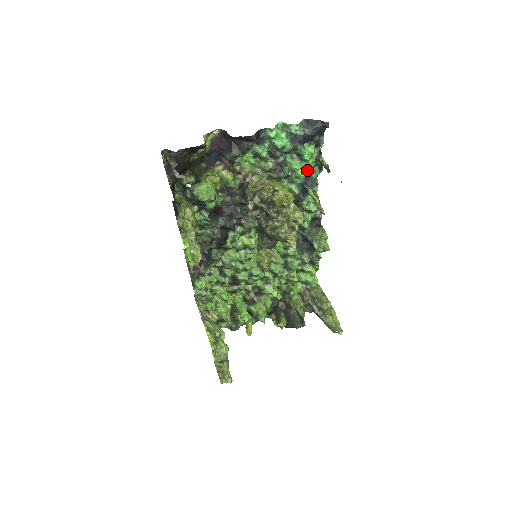
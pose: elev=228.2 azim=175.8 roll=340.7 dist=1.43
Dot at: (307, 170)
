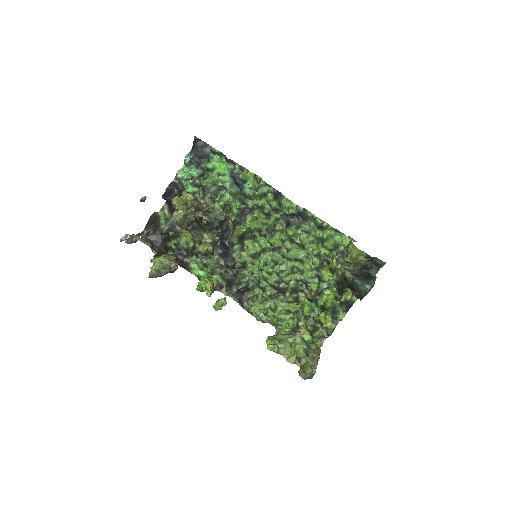
Dot at: (228, 172)
